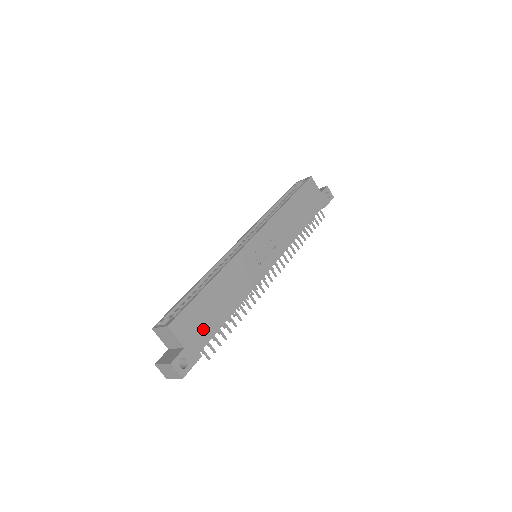
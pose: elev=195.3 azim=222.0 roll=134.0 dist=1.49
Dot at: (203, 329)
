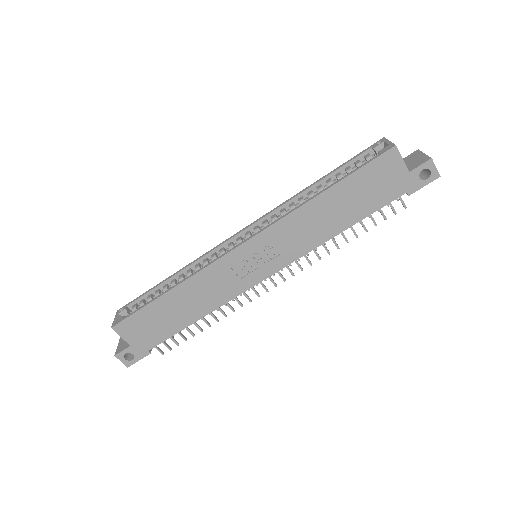
Dot at: (154, 333)
